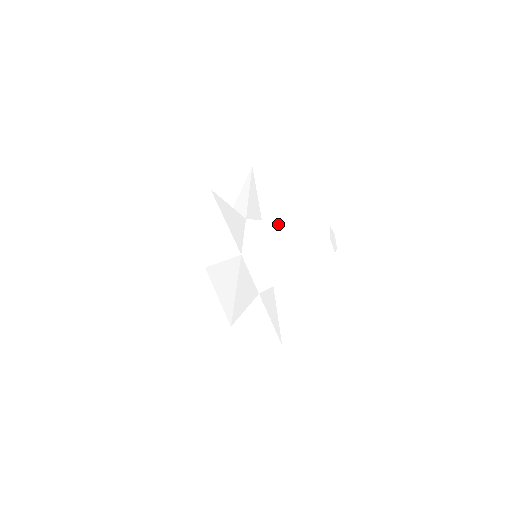
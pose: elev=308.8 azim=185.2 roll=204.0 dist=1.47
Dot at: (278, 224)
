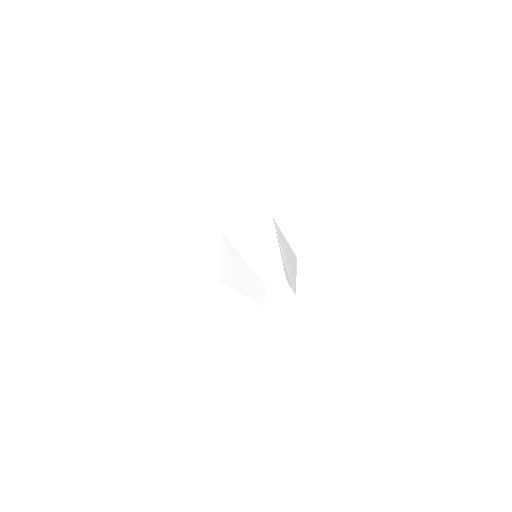
Dot at: (237, 256)
